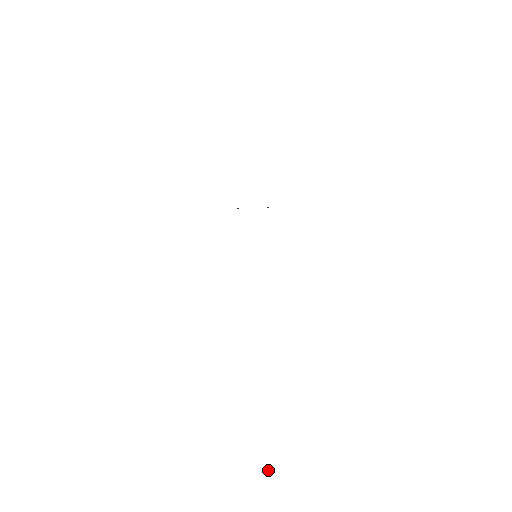
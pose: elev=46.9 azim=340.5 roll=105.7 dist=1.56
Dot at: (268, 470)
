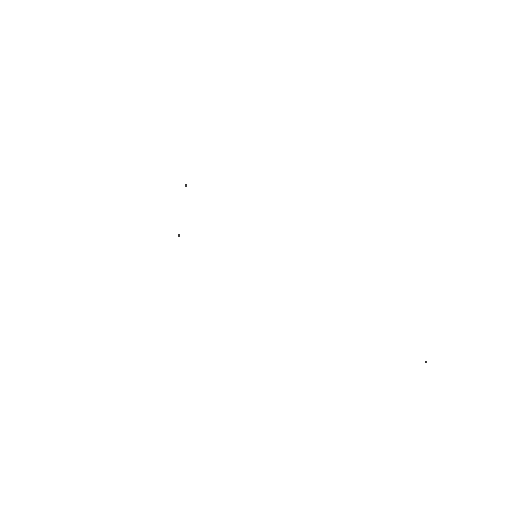
Dot at: occluded
